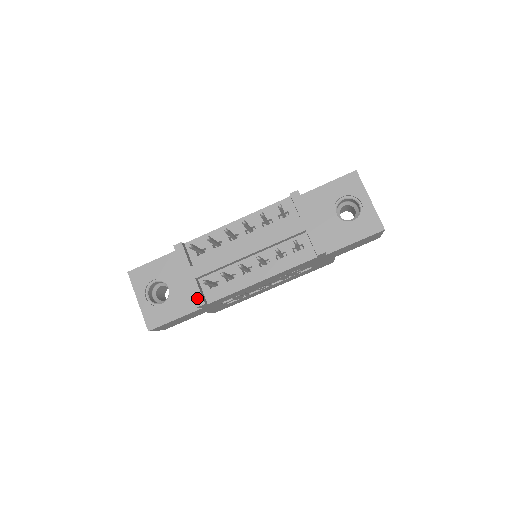
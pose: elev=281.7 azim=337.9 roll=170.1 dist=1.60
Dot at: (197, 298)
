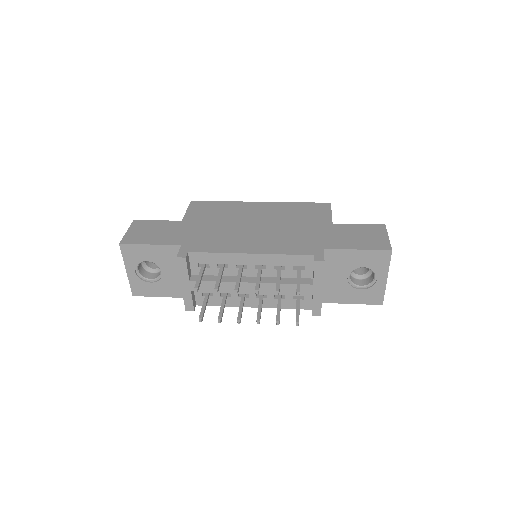
Dot at: (188, 305)
